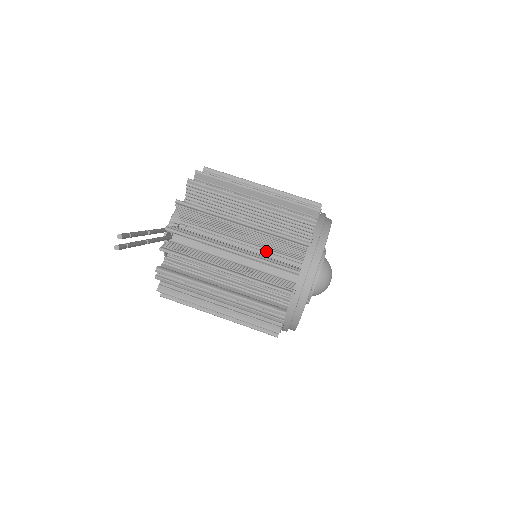
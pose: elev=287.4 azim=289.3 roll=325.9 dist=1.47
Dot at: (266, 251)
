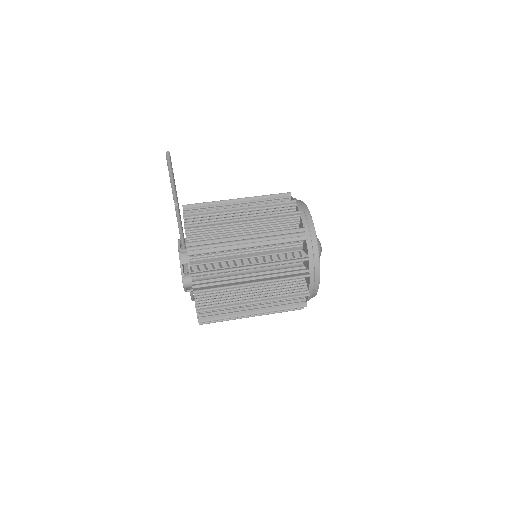
Dot at: occluded
